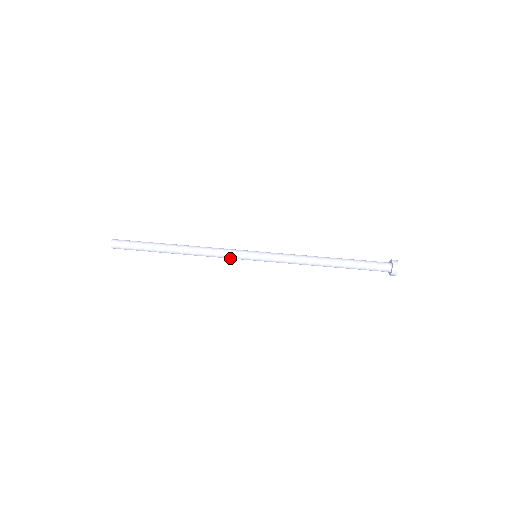
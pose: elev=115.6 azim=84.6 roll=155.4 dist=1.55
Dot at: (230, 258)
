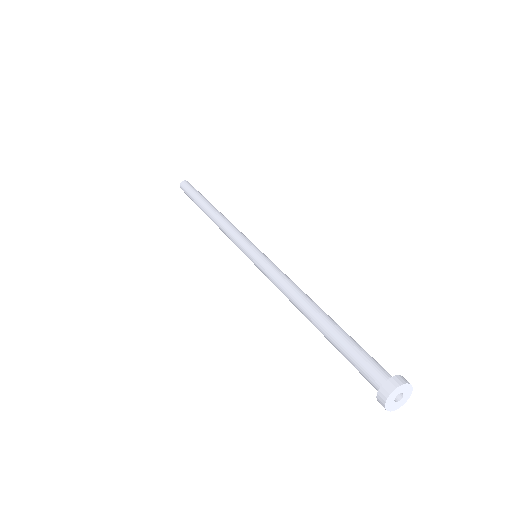
Dot at: (236, 245)
